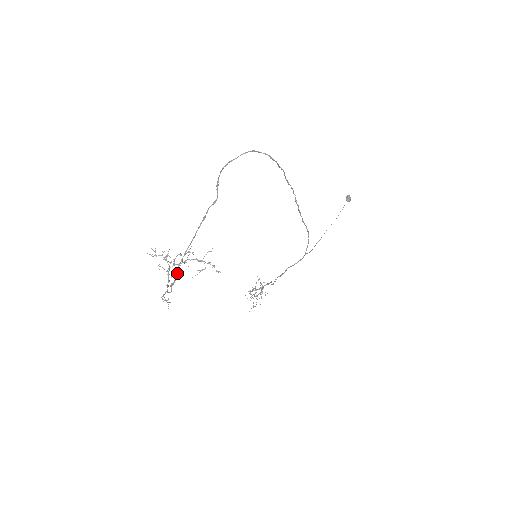
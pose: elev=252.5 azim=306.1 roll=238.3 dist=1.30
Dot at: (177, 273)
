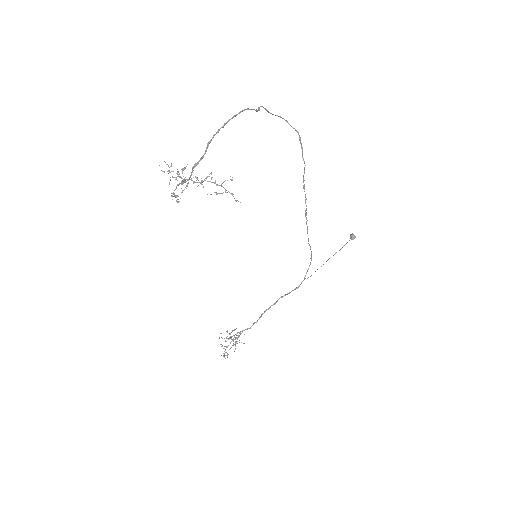
Dot at: (208, 146)
